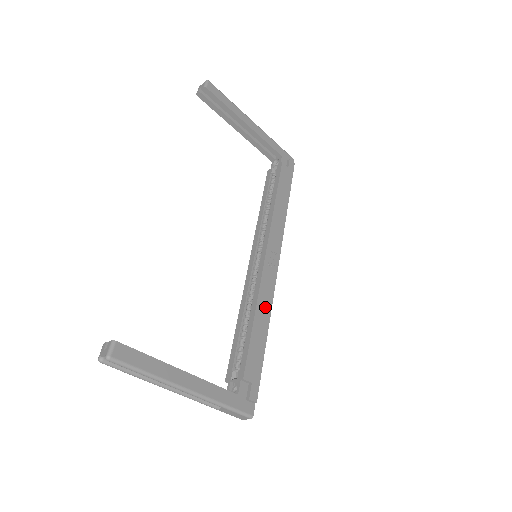
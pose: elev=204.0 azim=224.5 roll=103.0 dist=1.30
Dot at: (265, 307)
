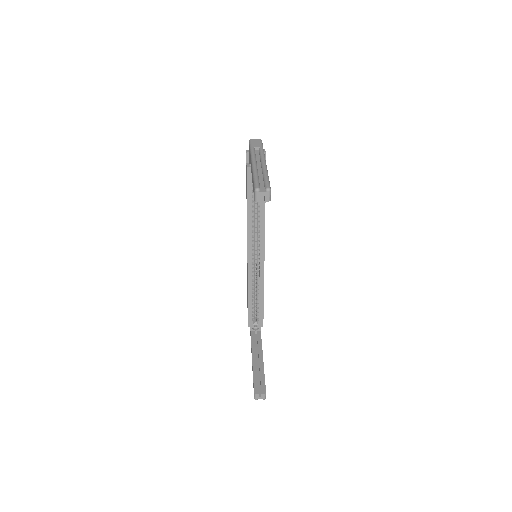
Dot at: occluded
